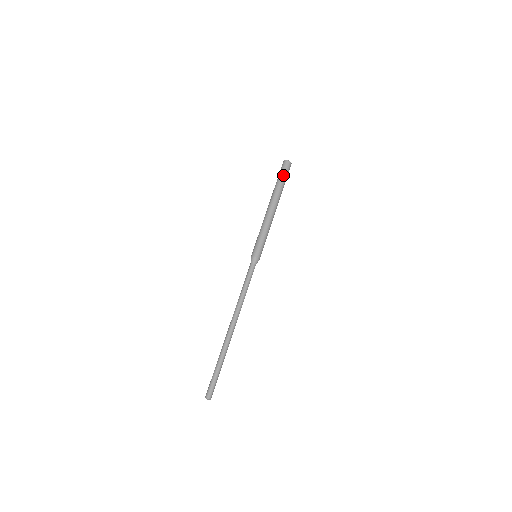
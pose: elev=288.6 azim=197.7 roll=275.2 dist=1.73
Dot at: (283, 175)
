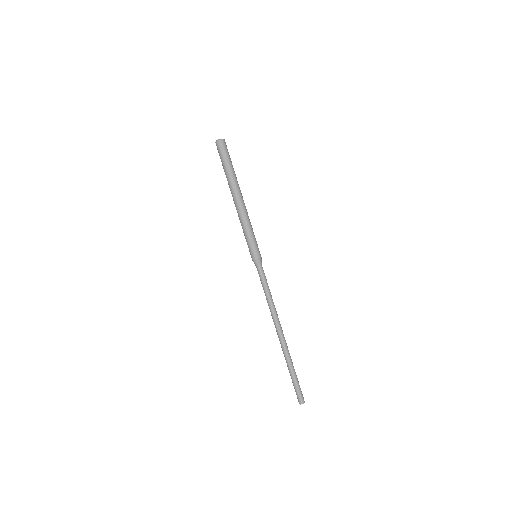
Dot at: (227, 158)
